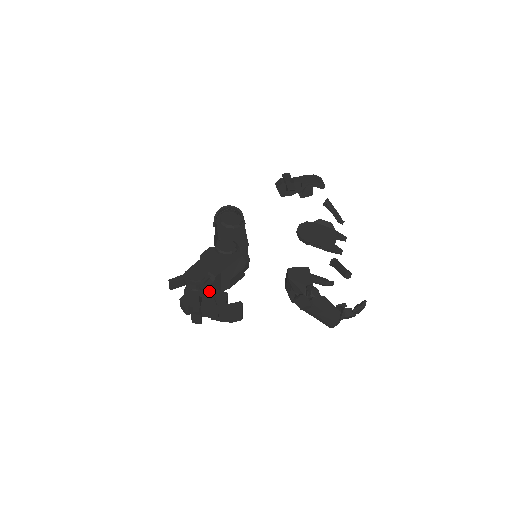
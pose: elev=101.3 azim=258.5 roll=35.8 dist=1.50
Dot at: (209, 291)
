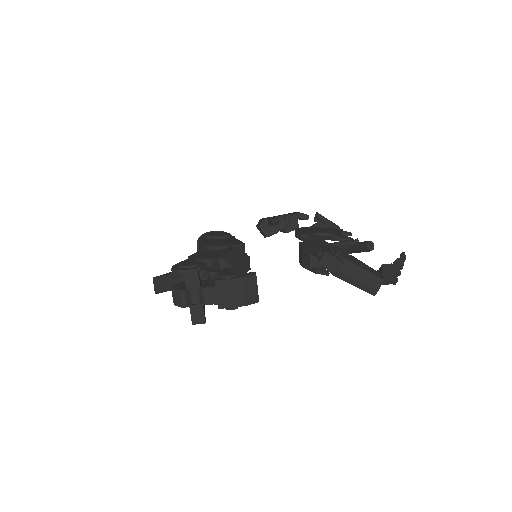
Dot at: occluded
